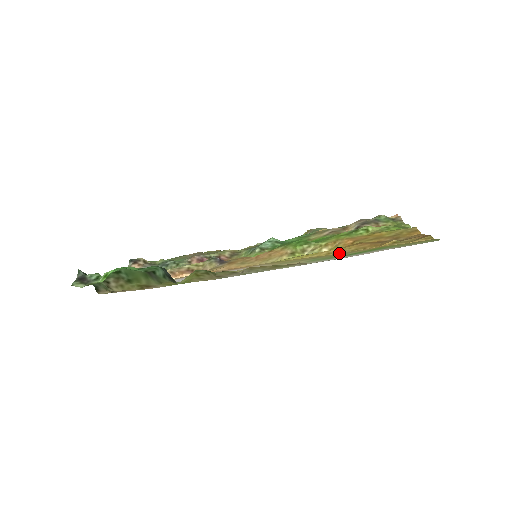
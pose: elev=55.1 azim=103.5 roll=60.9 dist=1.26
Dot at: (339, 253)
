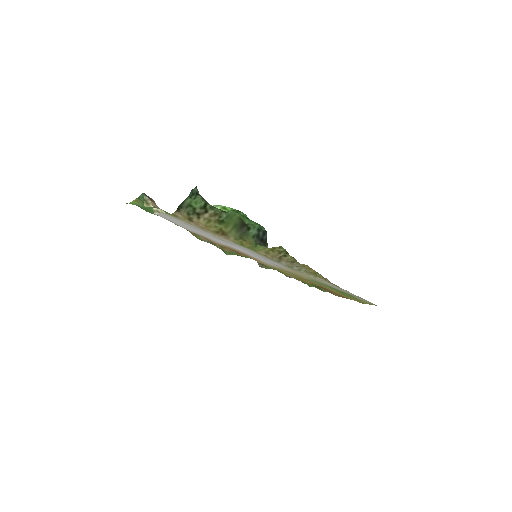
Dot at: (317, 284)
